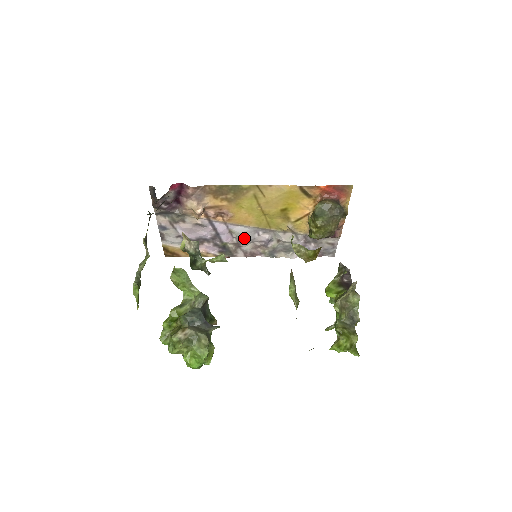
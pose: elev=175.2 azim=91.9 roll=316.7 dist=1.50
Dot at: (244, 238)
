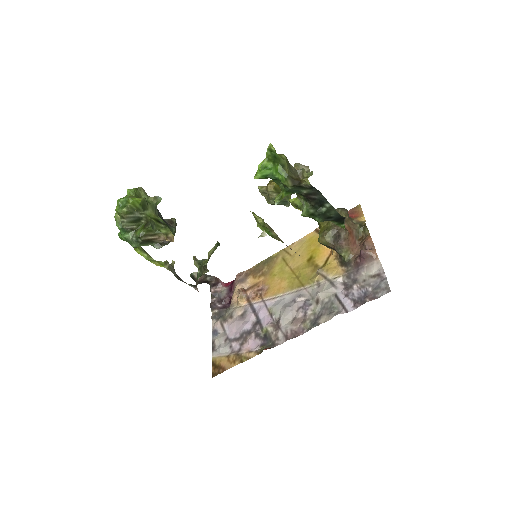
Dot at: (281, 311)
